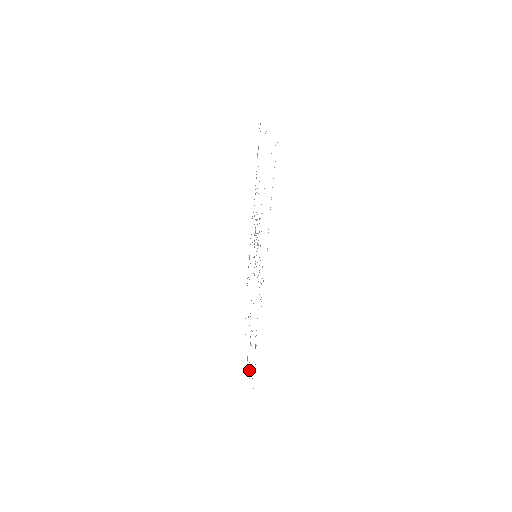
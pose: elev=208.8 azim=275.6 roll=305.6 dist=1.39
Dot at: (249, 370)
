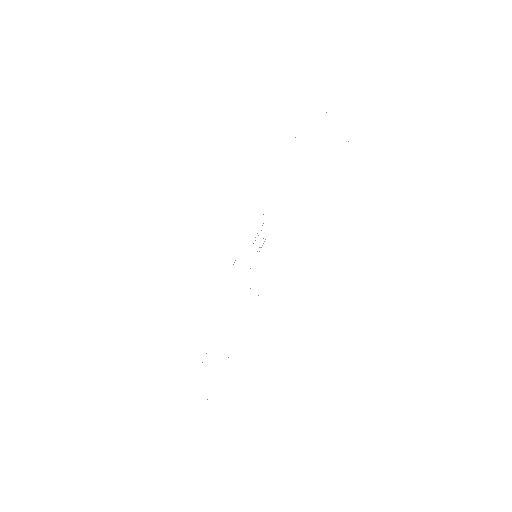
Dot at: occluded
